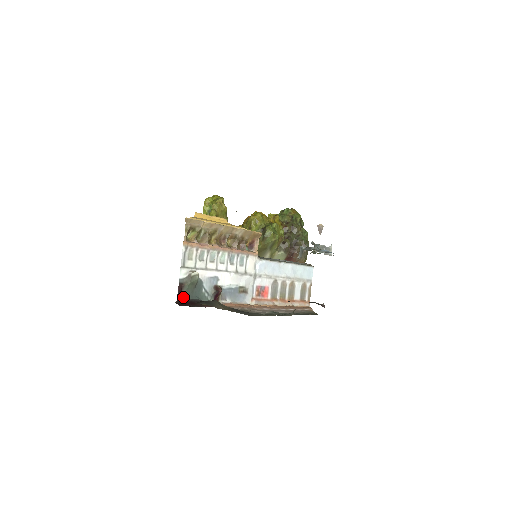
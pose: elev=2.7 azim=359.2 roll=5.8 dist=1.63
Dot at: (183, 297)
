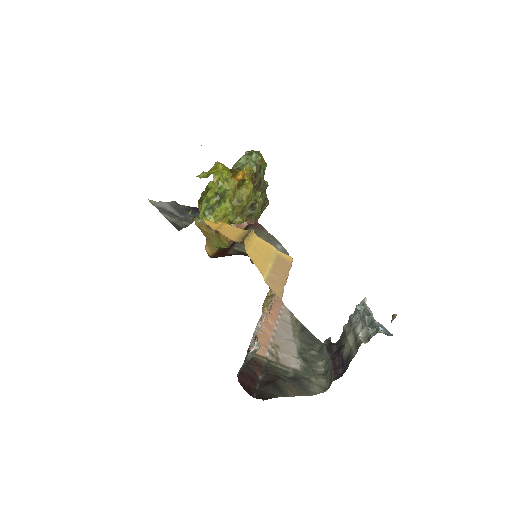
Dot at: (239, 370)
